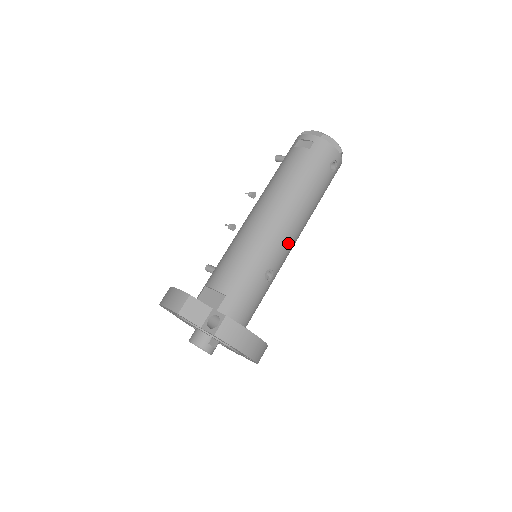
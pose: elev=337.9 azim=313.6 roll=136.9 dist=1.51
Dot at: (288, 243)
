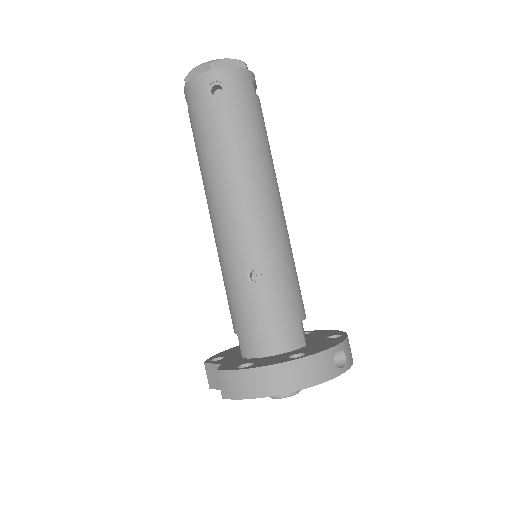
Dot at: (244, 223)
